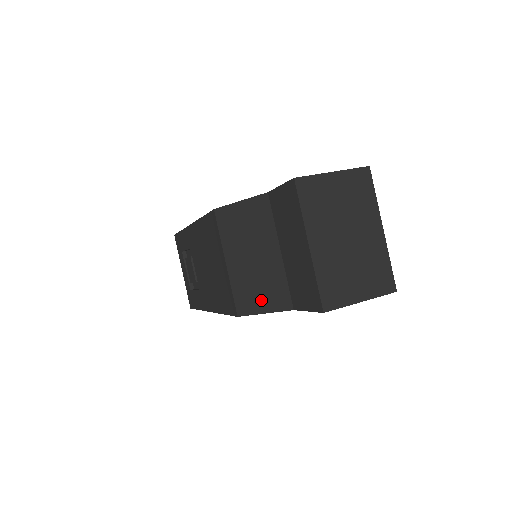
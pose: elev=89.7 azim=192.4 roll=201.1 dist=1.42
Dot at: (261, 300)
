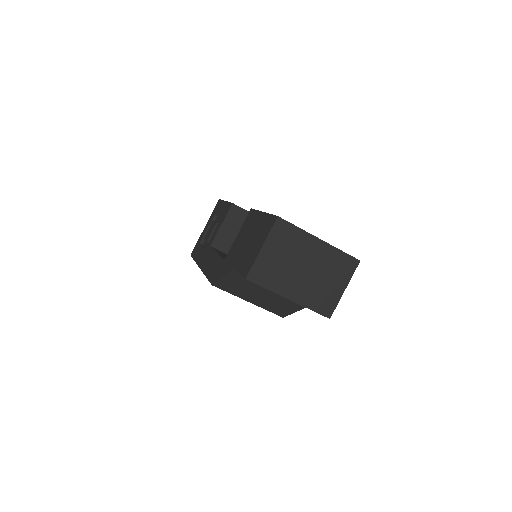
Dot at: (288, 308)
